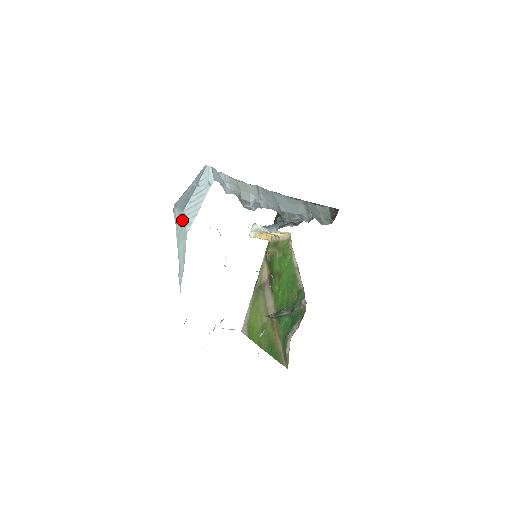
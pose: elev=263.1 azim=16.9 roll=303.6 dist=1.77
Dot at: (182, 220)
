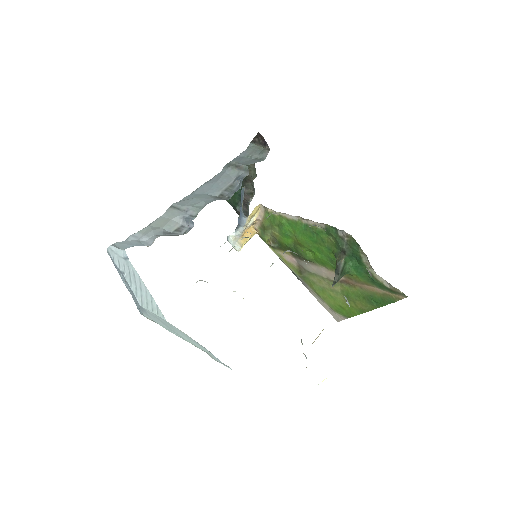
Dot at: occluded
